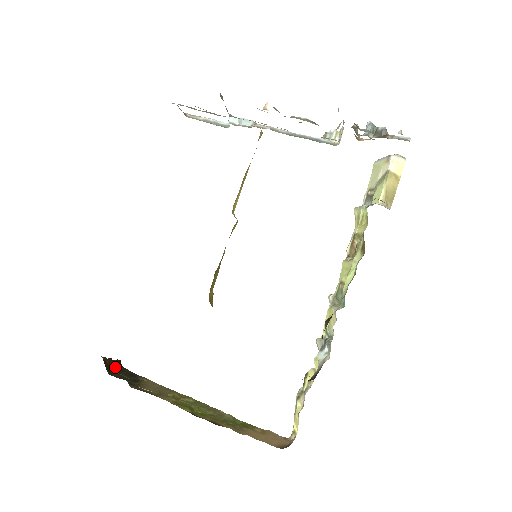
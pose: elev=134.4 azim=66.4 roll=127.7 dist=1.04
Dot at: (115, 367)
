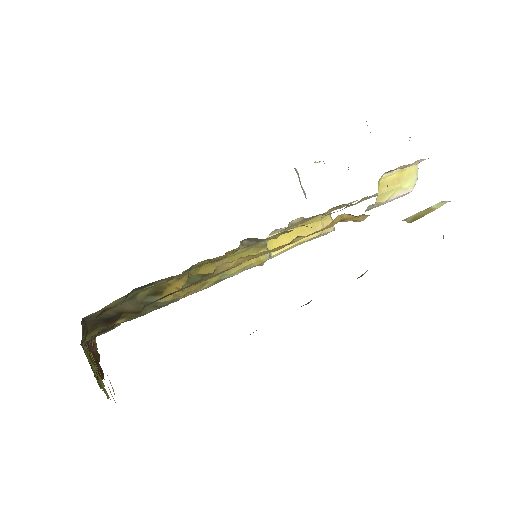
Dot at: (94, 364)
